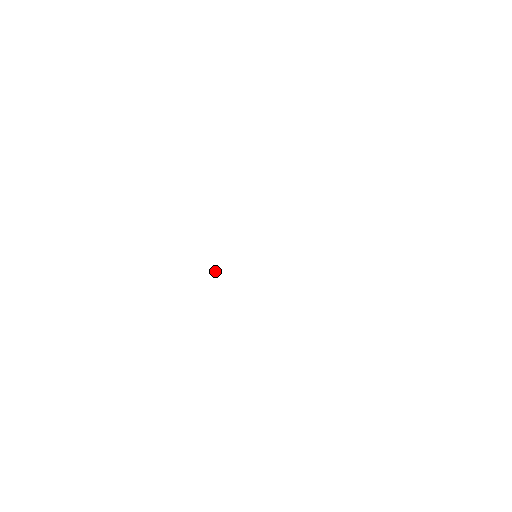
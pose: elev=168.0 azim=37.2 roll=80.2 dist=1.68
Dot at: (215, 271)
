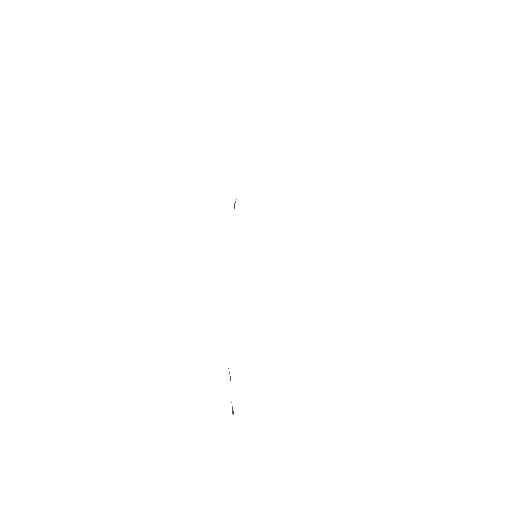
Dot at: occluded
